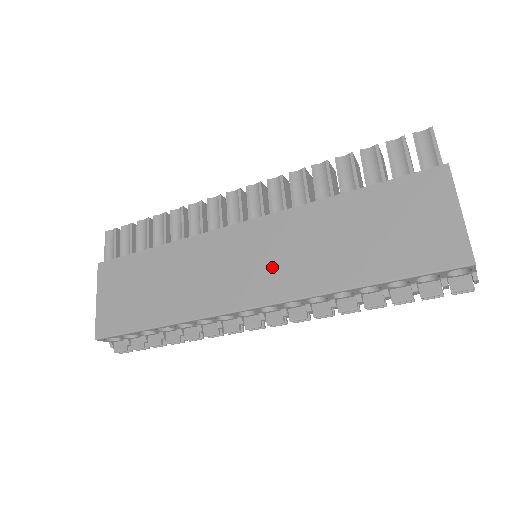
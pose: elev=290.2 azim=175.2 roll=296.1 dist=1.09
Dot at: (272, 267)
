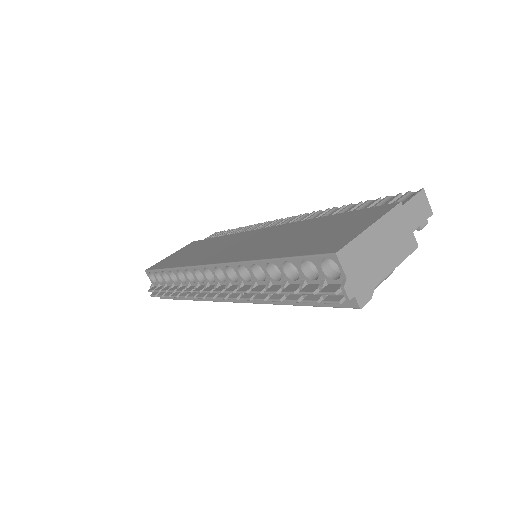
Dot at: (245, 247)
